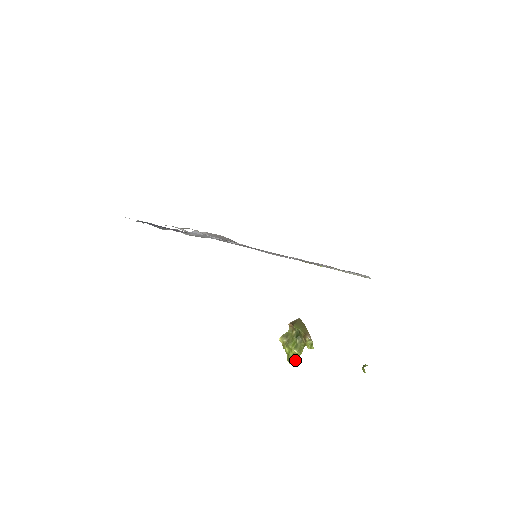
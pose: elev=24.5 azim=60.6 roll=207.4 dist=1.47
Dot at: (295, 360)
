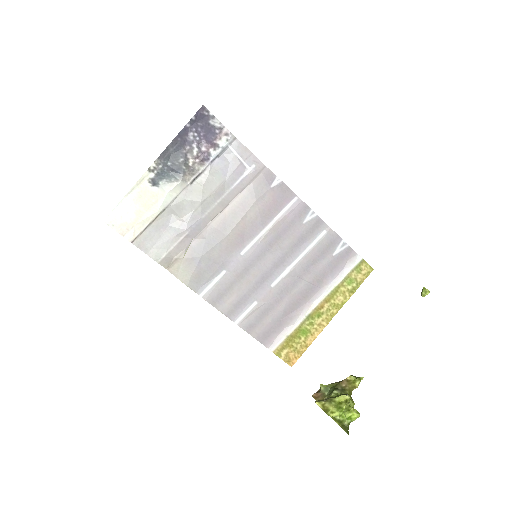
Dot at: (354, 409)
